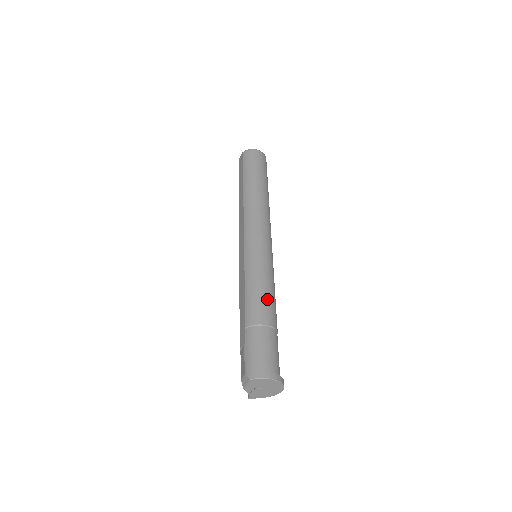
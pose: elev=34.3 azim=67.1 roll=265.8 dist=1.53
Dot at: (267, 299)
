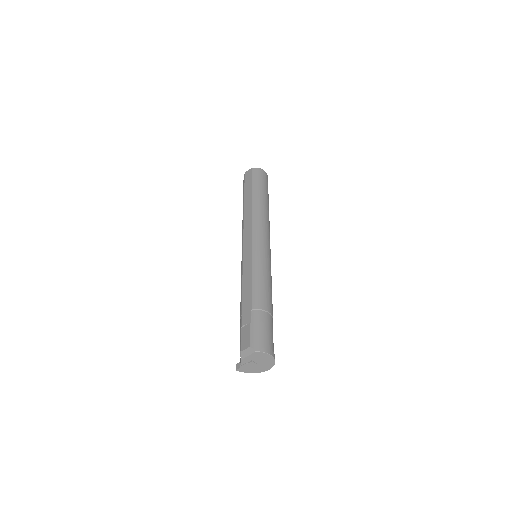
Dot at: (270, 292)
